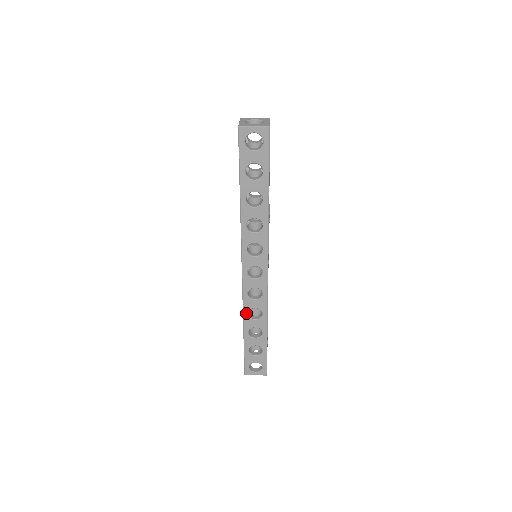
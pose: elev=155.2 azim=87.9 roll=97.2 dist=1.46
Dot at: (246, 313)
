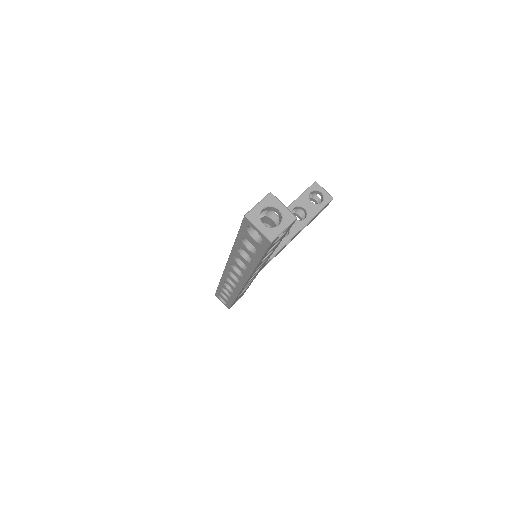
Dot at: (223, 281)
